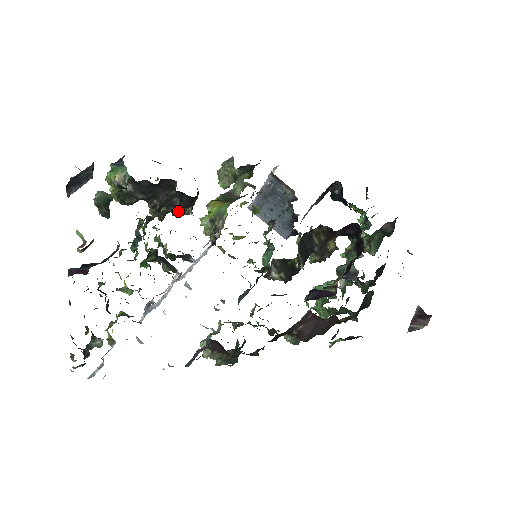
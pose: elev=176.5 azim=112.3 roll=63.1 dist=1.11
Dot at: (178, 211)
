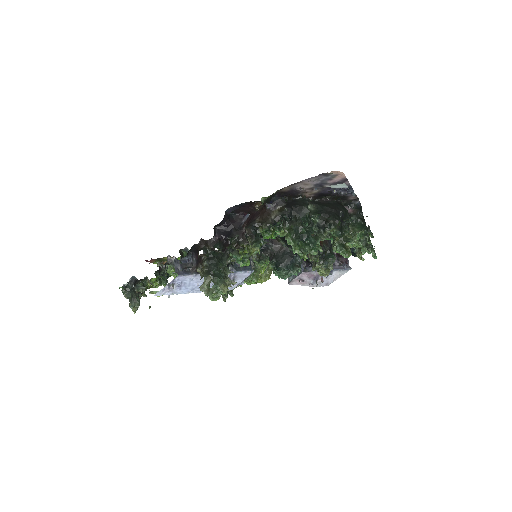
Dot at: occluded
